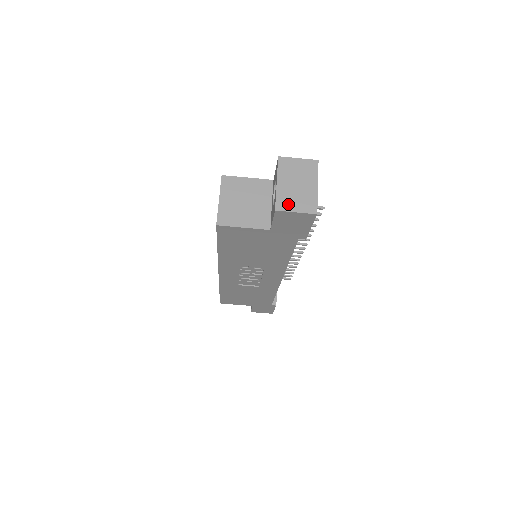
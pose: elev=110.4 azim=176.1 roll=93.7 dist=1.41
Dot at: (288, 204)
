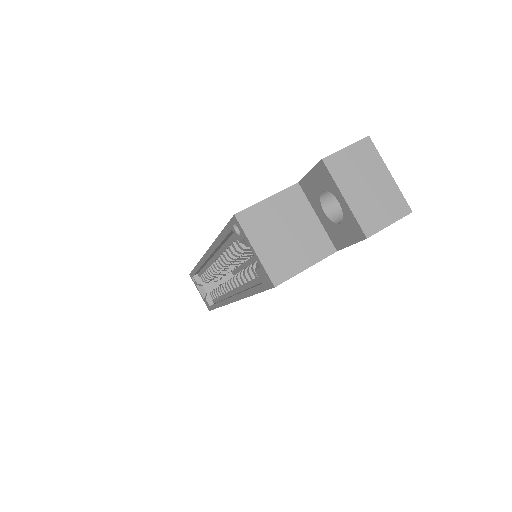
Dot at: (375, 220)
